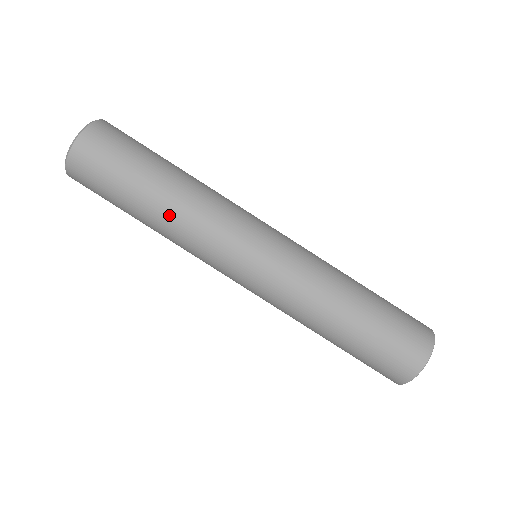
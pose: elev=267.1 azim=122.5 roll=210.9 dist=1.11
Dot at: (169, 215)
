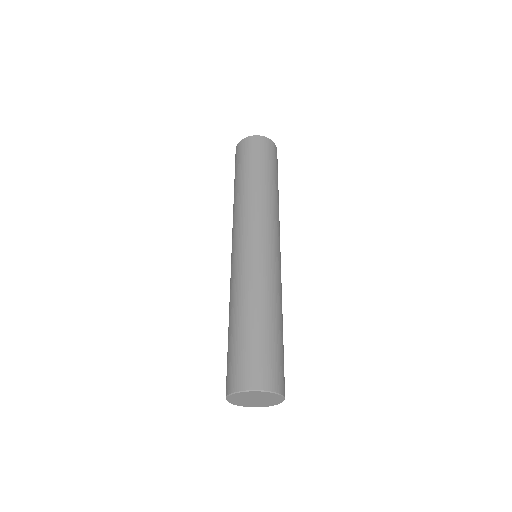
Dot at: (244, 191)
